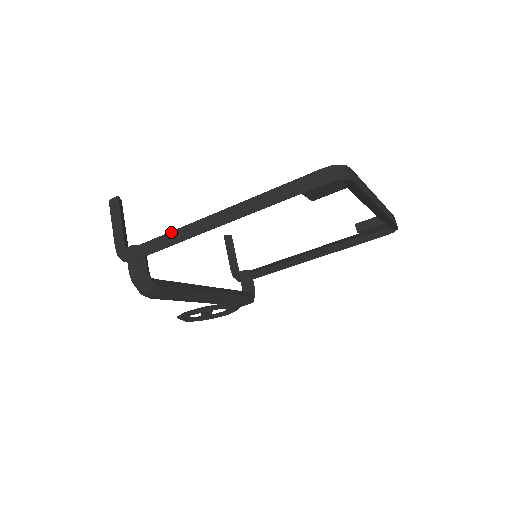
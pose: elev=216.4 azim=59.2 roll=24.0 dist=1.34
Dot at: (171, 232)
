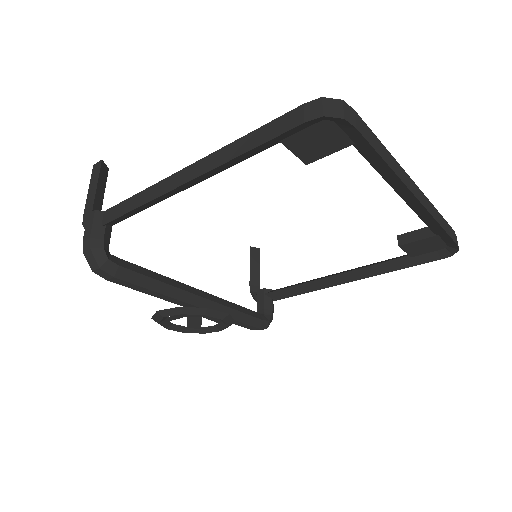
Dot at: (134, 196)
